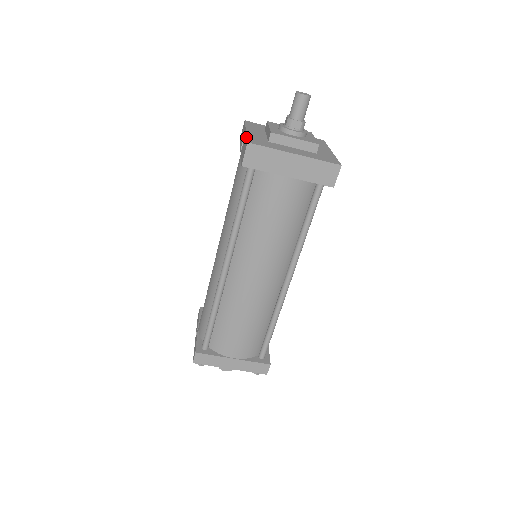
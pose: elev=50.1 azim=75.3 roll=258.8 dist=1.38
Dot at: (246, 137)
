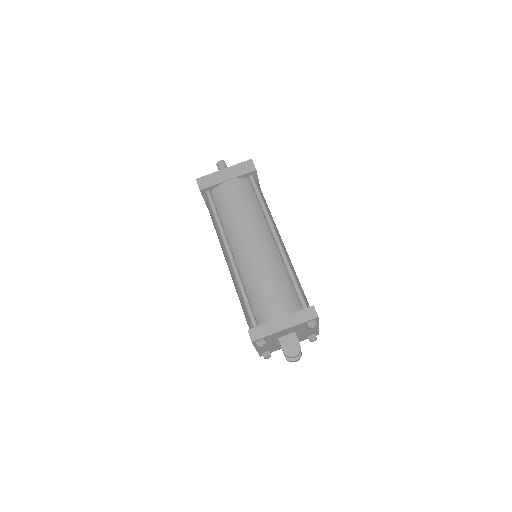
Dot at: occluded
